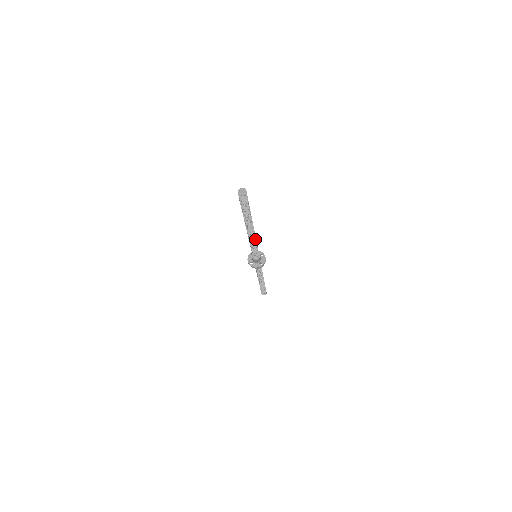
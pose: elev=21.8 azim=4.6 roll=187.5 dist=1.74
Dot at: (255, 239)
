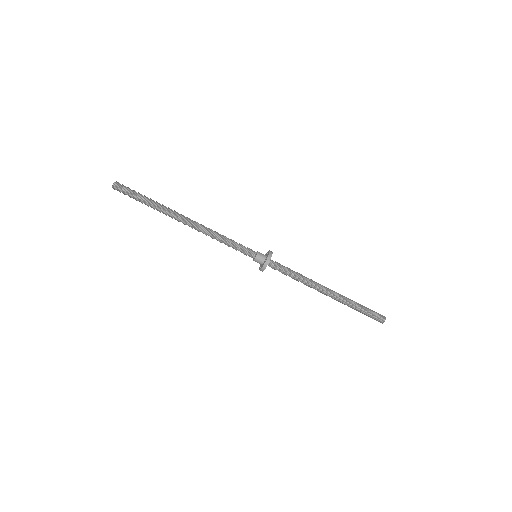
Dot at: (210, 230)
